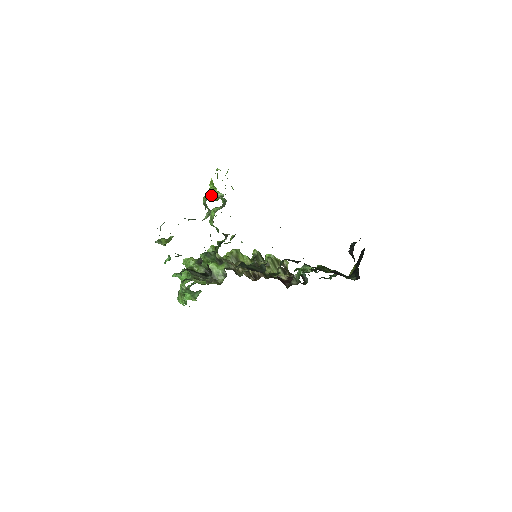
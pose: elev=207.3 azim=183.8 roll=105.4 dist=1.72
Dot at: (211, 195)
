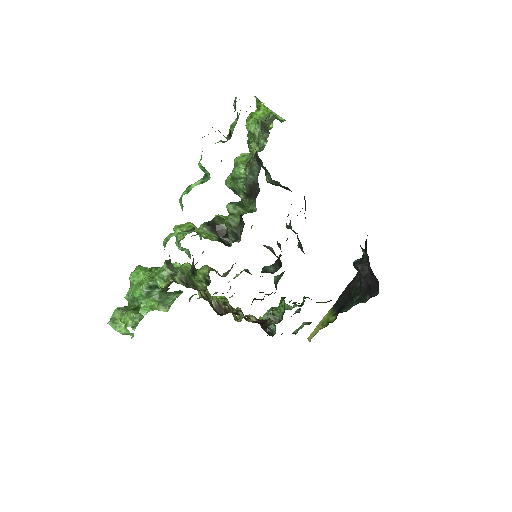
Dot at: occluded
